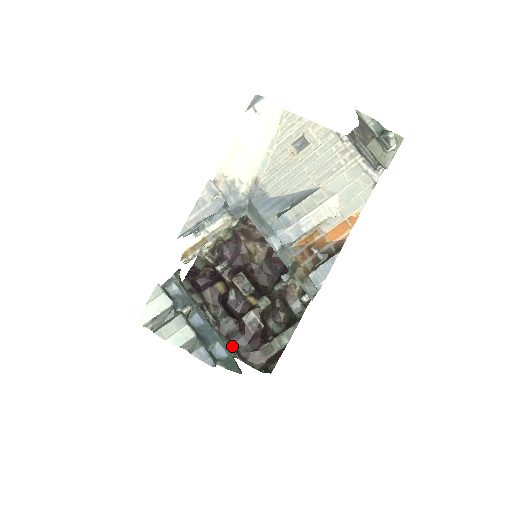
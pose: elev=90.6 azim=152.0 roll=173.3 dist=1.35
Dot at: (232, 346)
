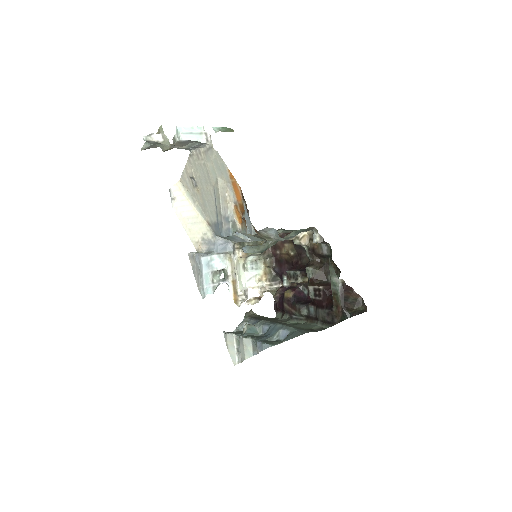
Dot at: (322, 322)
